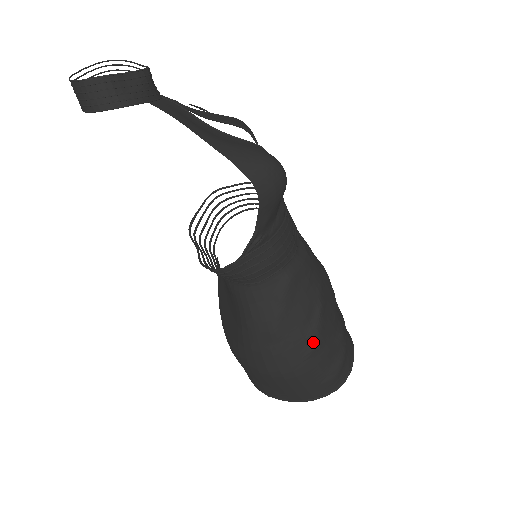
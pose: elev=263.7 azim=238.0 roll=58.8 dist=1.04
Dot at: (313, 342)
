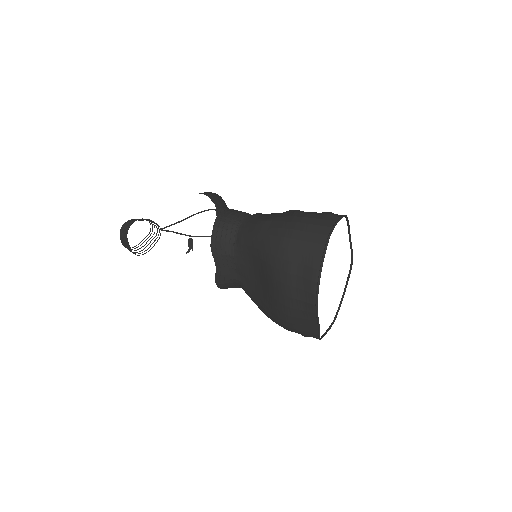
Dot at: (292, 211)
